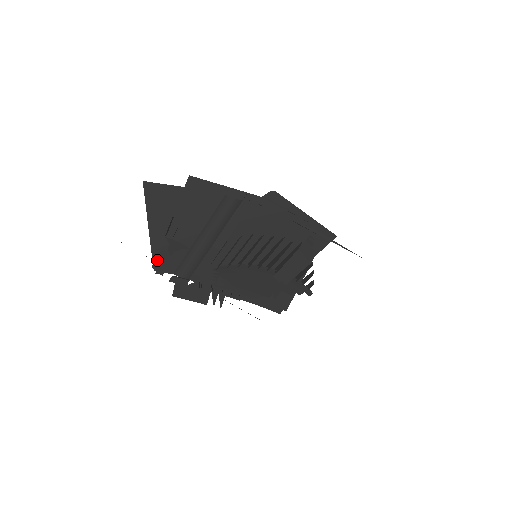
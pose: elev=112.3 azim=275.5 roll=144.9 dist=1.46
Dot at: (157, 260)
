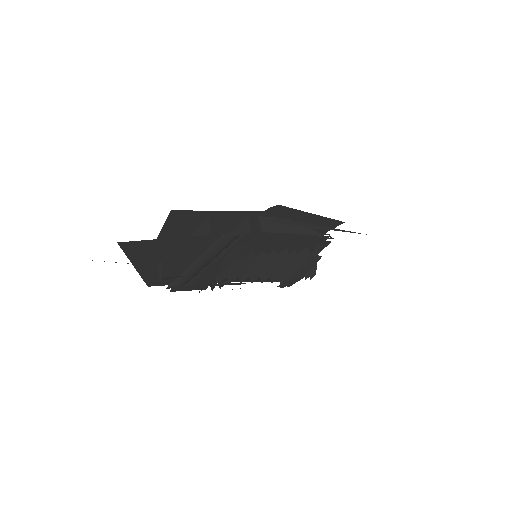
Dot at: (150, 281)
